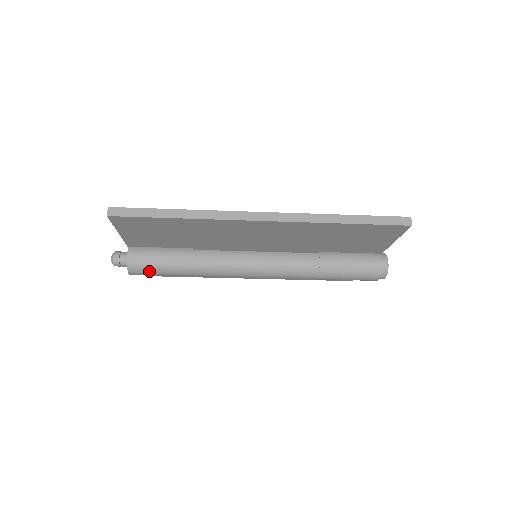
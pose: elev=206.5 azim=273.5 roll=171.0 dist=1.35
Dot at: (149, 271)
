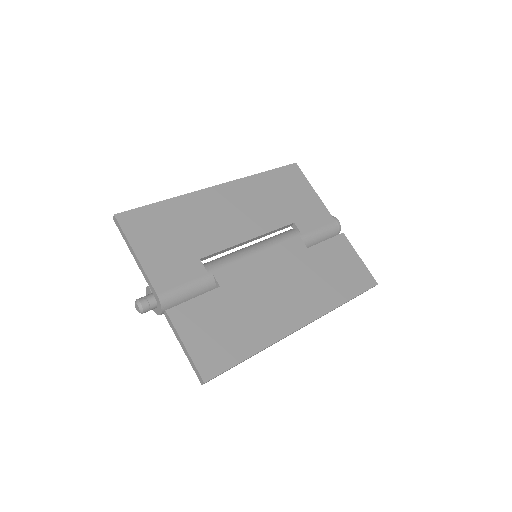
Dot at: occluded
